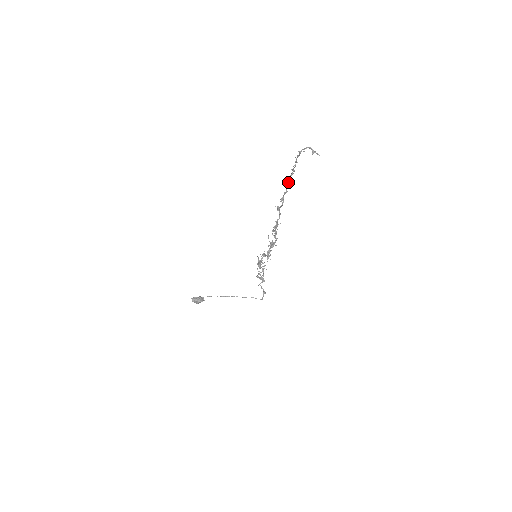
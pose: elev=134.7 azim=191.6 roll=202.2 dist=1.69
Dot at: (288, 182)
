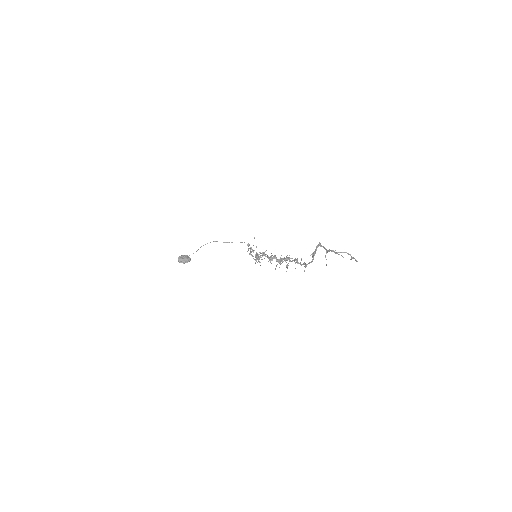
Dot at: occluded
